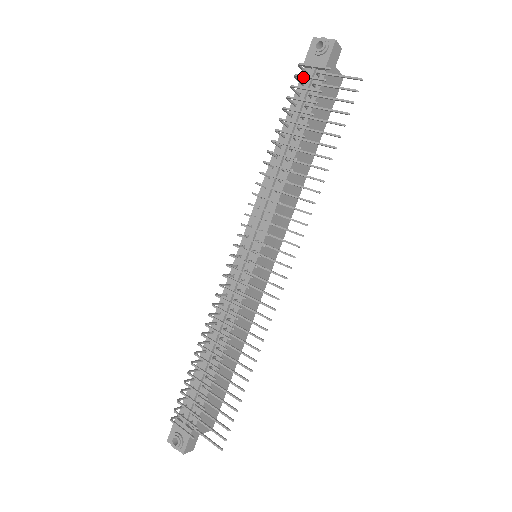
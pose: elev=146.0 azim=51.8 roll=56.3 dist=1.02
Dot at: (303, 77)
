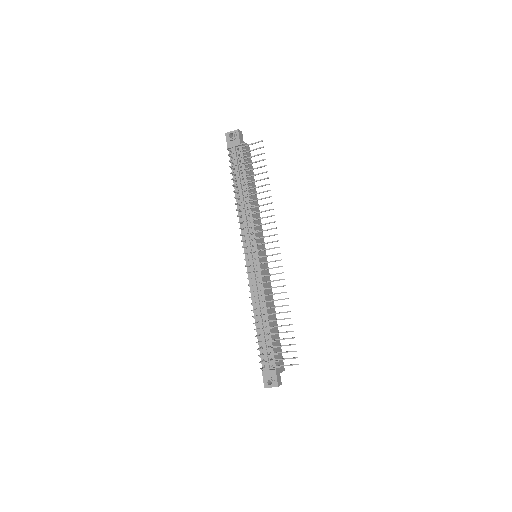
Dot at: (233, 153)
